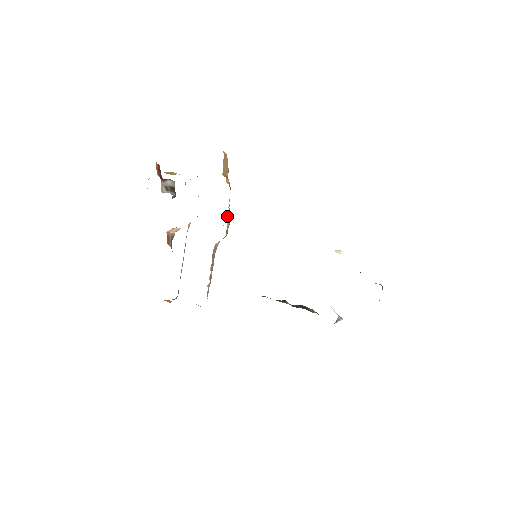
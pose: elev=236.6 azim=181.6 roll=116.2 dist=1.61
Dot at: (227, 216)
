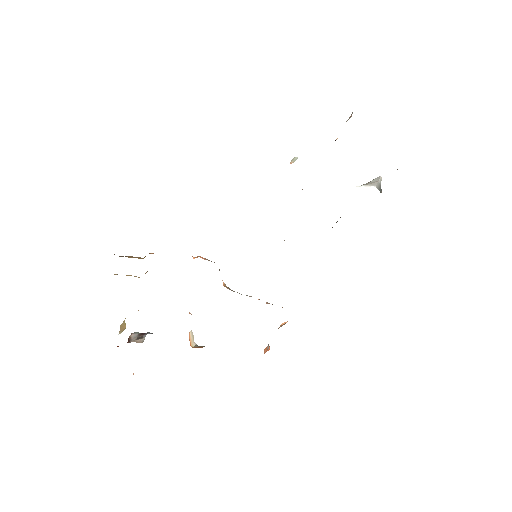
Dot at: occluded
